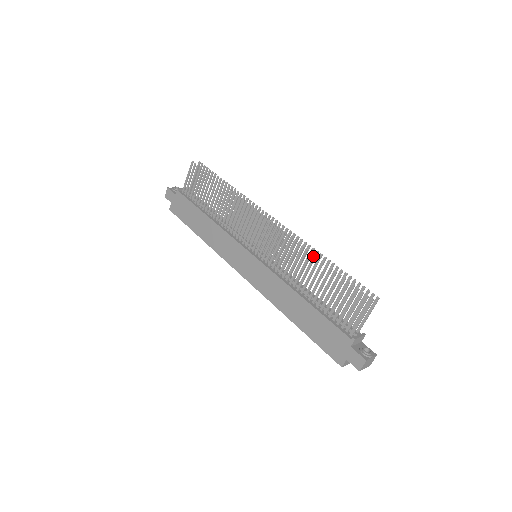
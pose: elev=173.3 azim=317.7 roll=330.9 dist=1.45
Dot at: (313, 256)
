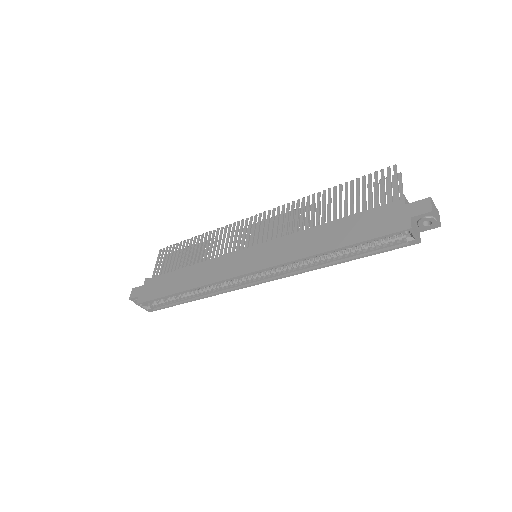
Dot at: (317, 193)
